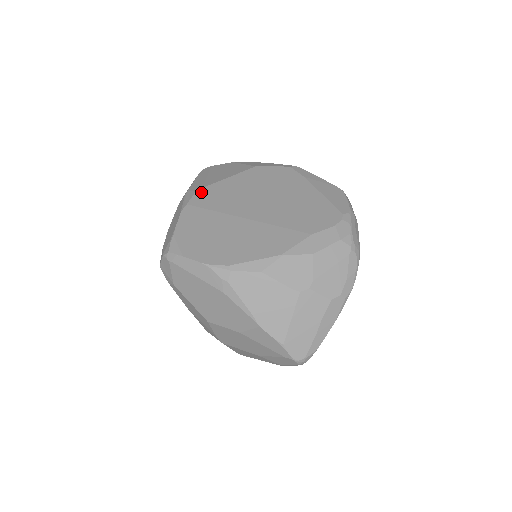
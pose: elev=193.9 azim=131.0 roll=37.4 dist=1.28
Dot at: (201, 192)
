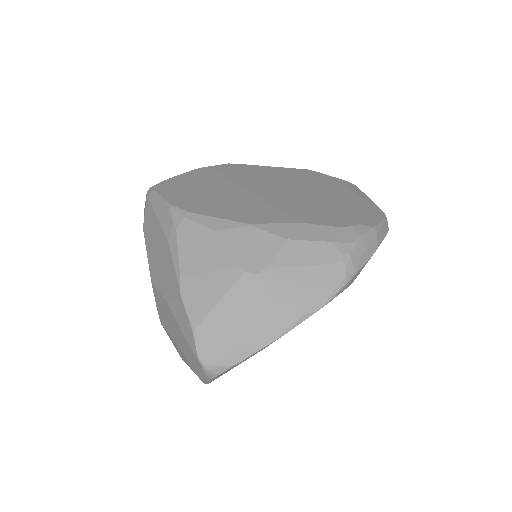
Dot at: (233, 165)
